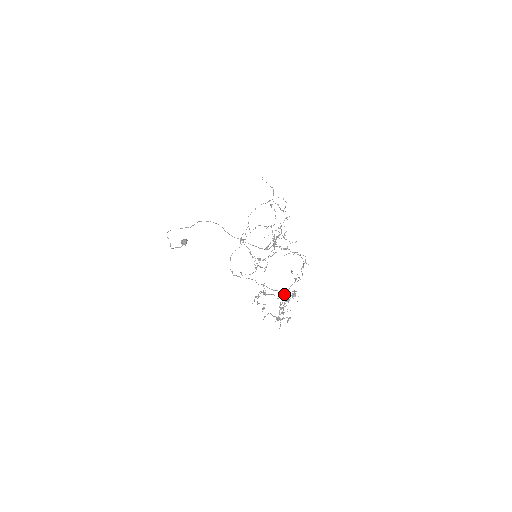
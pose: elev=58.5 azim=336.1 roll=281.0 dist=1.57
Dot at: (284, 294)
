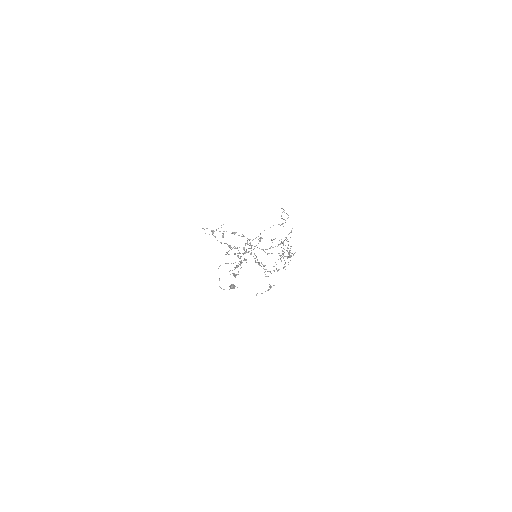
Dot at: (246, 251)
